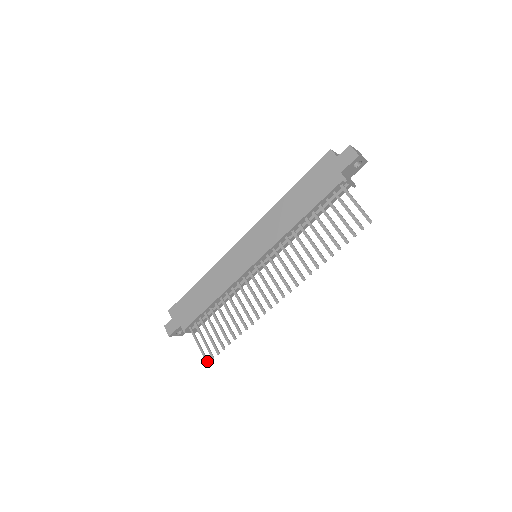
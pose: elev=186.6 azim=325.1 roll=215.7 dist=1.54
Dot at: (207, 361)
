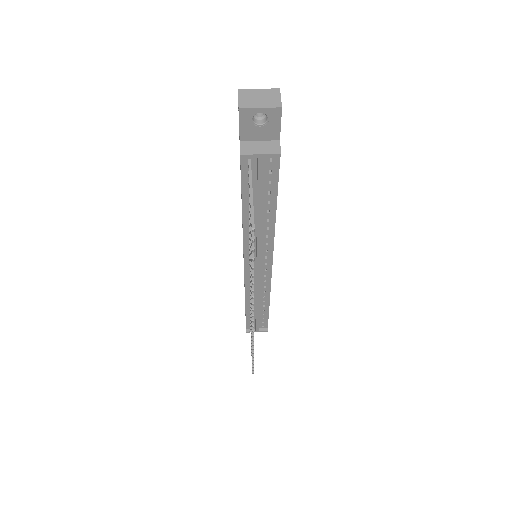
Dot at: (252, 371)
